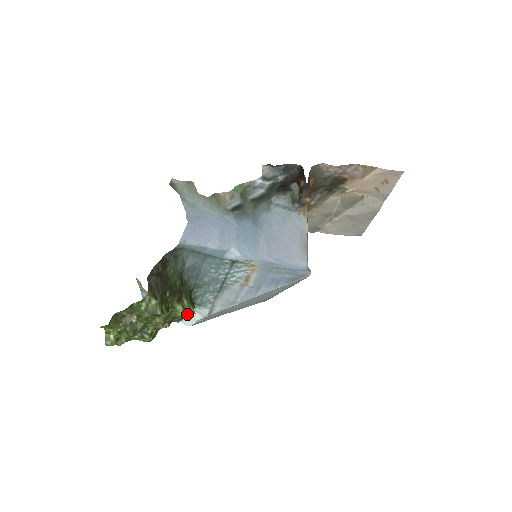
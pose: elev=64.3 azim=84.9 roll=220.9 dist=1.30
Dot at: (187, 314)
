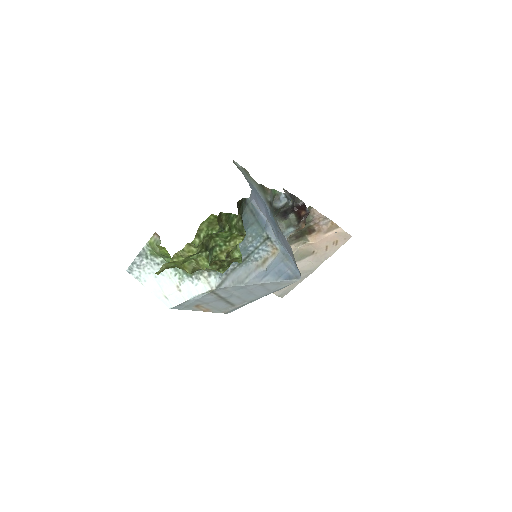
Dot at: (241, 256)
